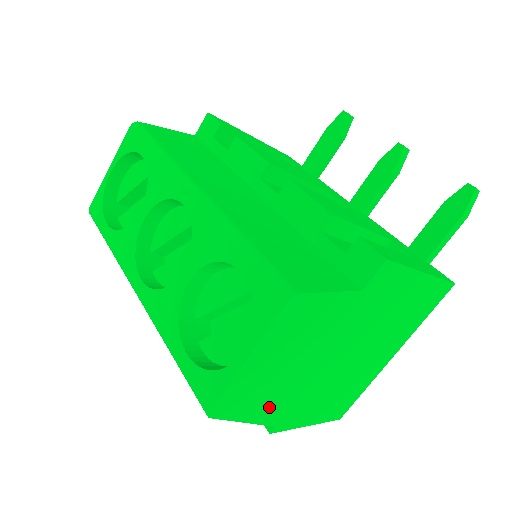
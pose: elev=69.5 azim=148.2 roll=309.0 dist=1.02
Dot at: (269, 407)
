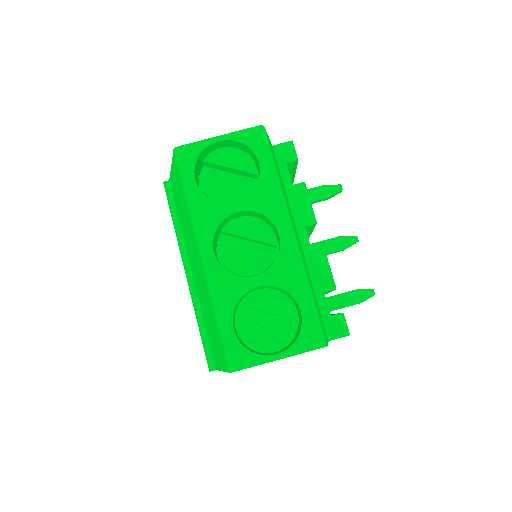
Dot at: occluded
